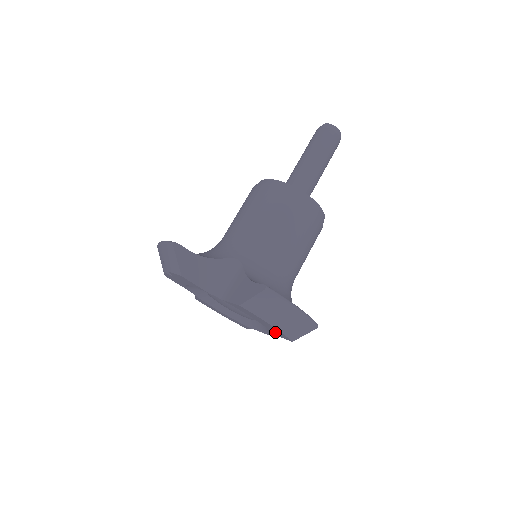
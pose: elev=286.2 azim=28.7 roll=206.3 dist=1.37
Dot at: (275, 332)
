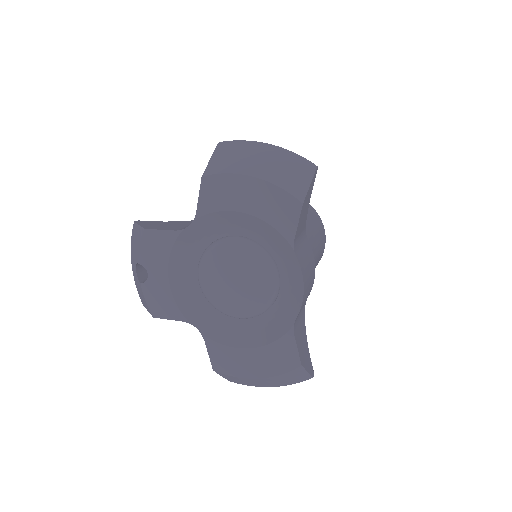
Dot at: (277, 214)
